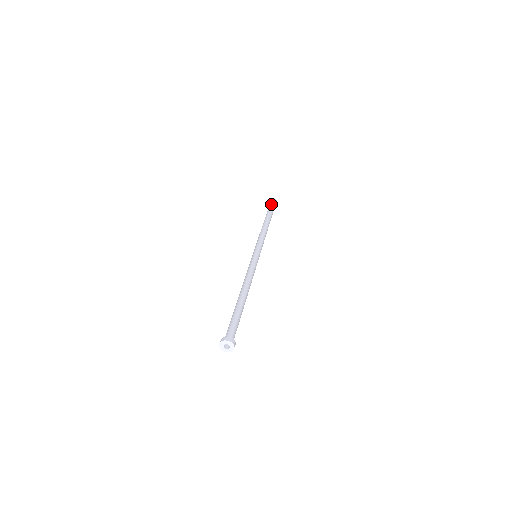
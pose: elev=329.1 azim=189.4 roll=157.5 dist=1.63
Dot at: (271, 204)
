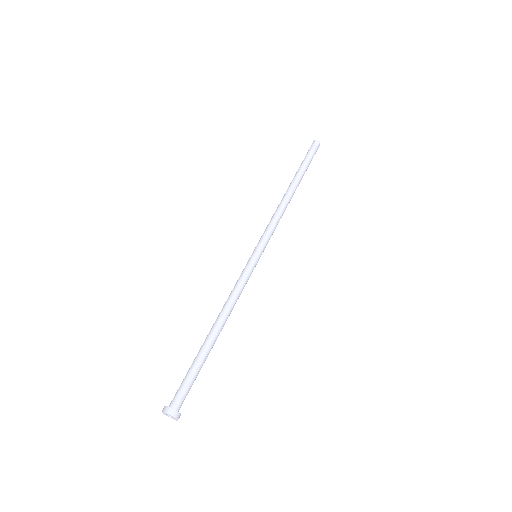
Dot at: (306, 154)
